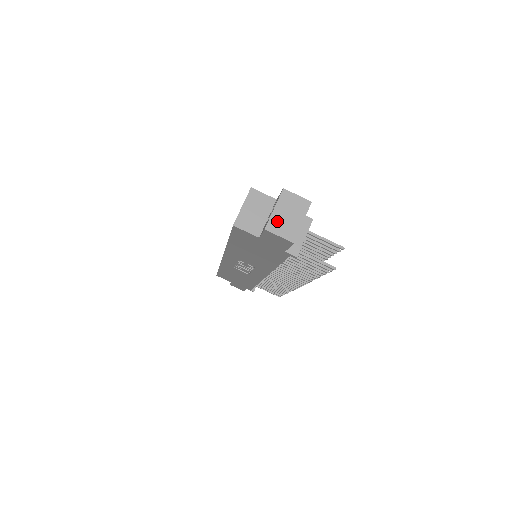
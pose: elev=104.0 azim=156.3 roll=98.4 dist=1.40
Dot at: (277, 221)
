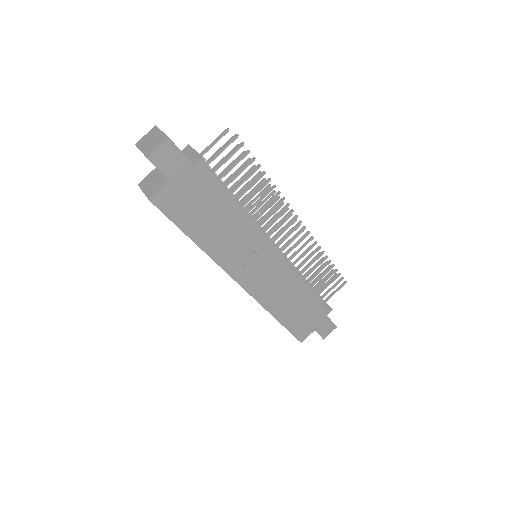
Dot at: (148, 149)
